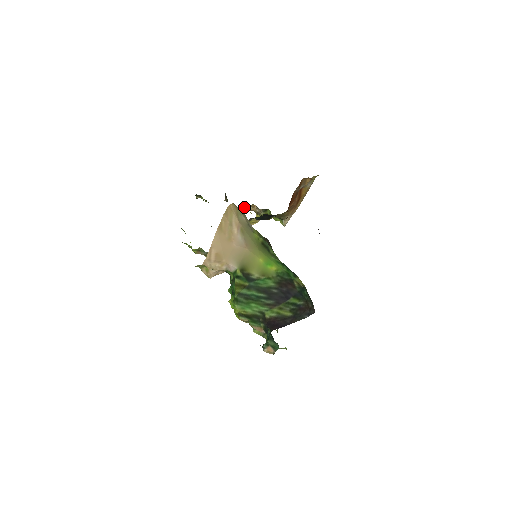
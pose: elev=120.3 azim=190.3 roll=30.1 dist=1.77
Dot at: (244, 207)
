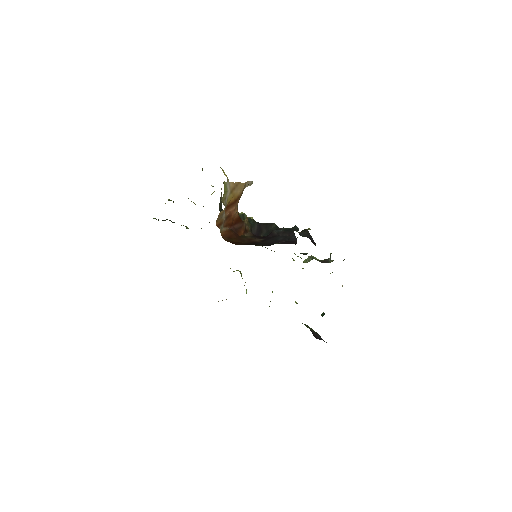
Dot at: occluded
